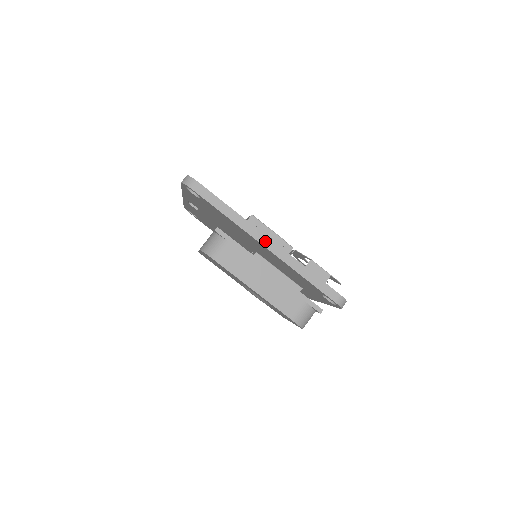
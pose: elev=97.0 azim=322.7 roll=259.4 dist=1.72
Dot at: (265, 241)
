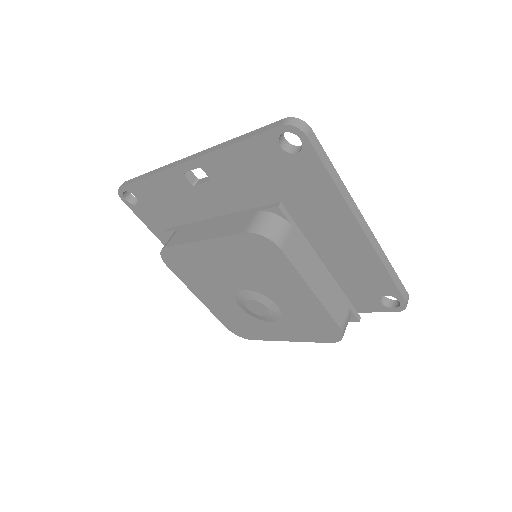
Dot at: (362, 222)
